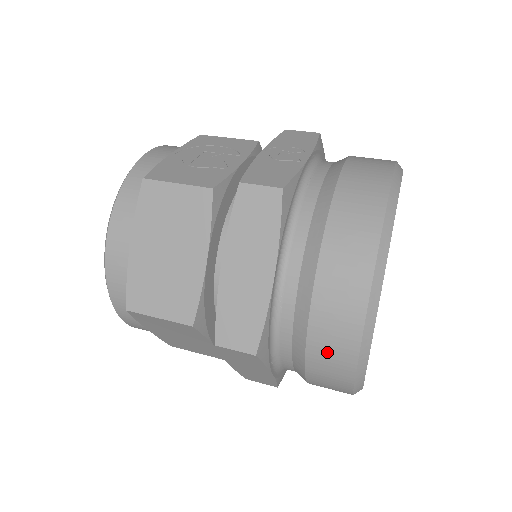
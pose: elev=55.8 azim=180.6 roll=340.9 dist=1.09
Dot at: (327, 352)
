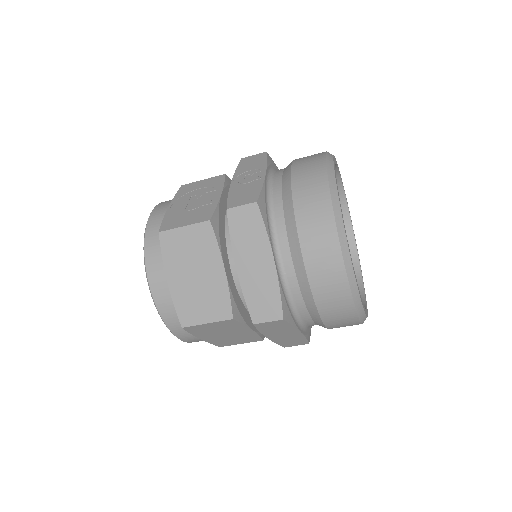
Dot at: (330, 298)
